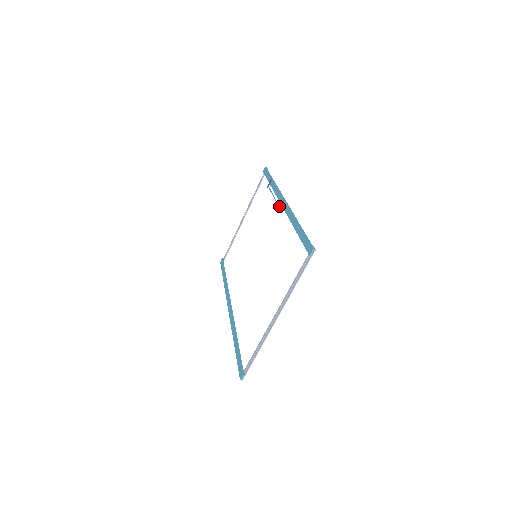
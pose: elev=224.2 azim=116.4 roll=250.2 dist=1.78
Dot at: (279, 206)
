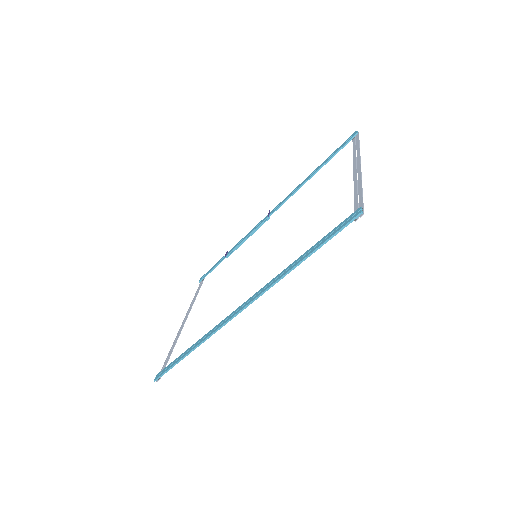
Dot at: occluded
